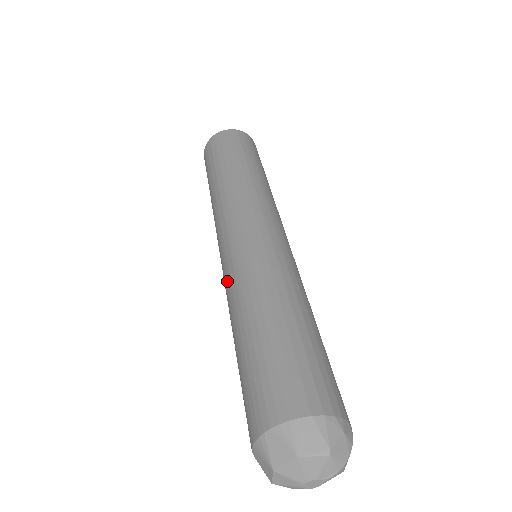
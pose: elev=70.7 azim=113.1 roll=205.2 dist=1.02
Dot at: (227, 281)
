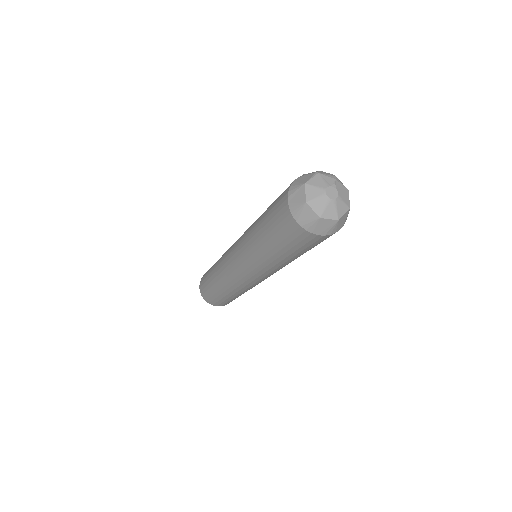
Dot at: (244, 257)
